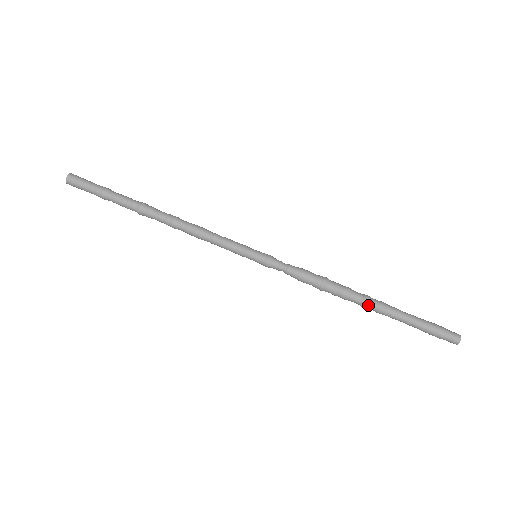
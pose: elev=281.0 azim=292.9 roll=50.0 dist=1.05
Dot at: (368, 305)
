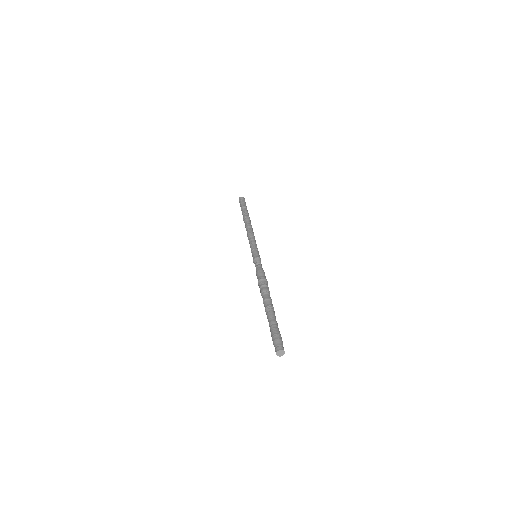
Dot at: (264, 303)
